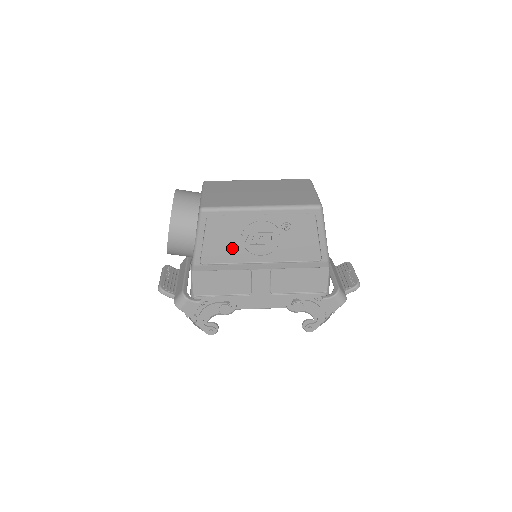
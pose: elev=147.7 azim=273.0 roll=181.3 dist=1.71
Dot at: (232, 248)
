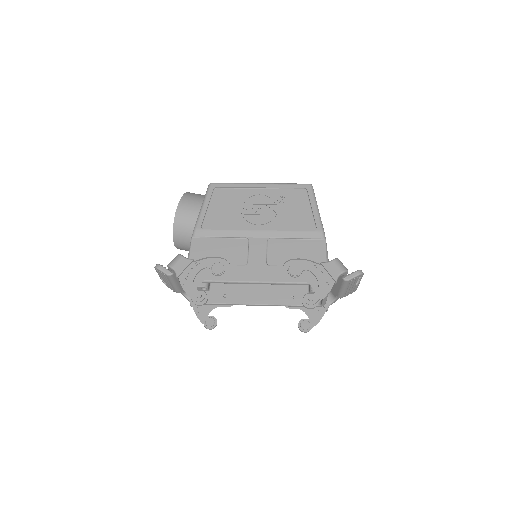
Dot at: (232, 216)
